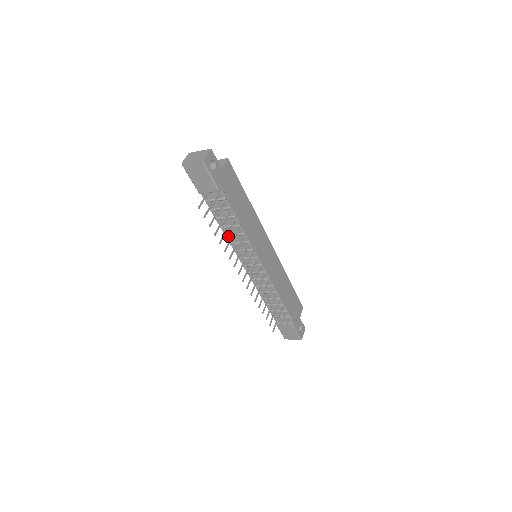
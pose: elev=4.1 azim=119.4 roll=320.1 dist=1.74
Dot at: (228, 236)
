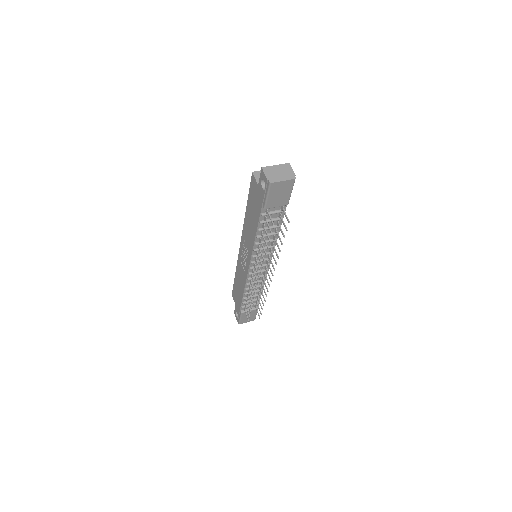
Dot at: (256, 244)
